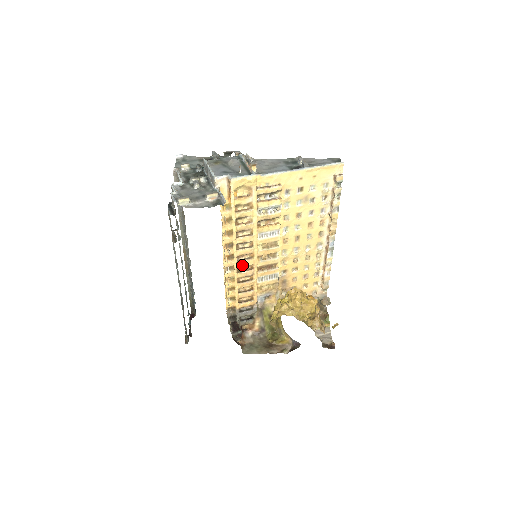
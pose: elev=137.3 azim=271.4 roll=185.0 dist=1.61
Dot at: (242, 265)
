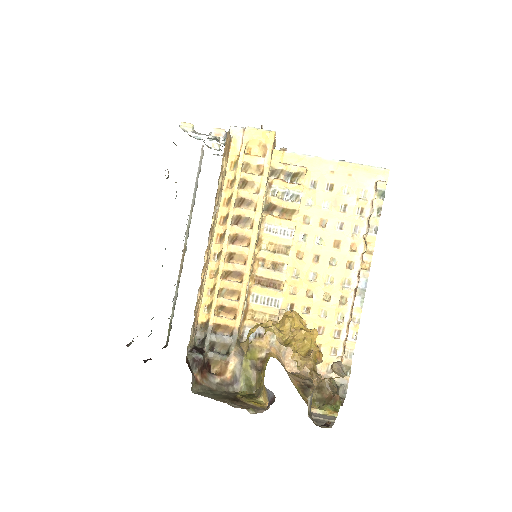
Dot at: (232, 251)
